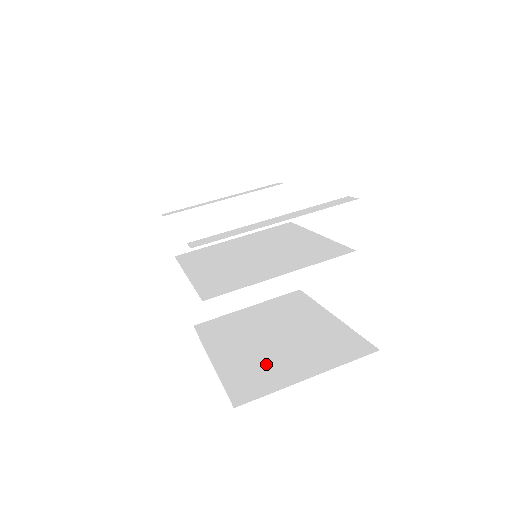
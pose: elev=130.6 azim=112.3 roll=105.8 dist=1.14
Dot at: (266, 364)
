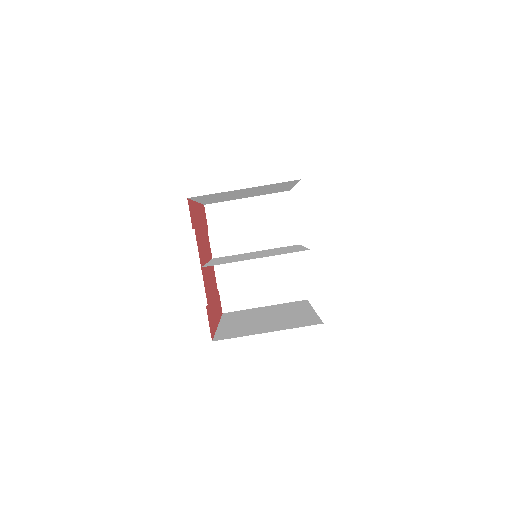
Dot at: (248, 327)
